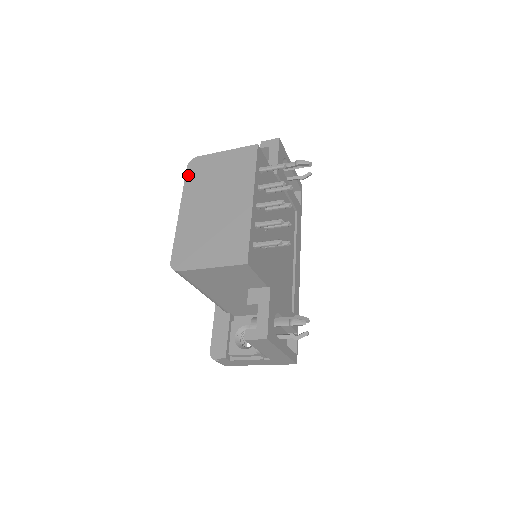
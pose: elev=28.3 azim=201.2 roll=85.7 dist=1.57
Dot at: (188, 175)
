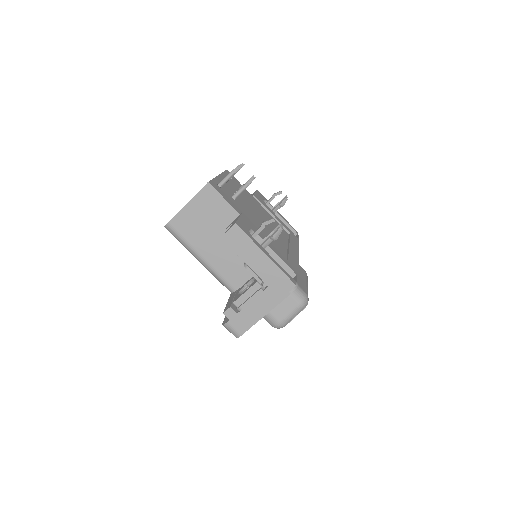
Dot at: occluded
